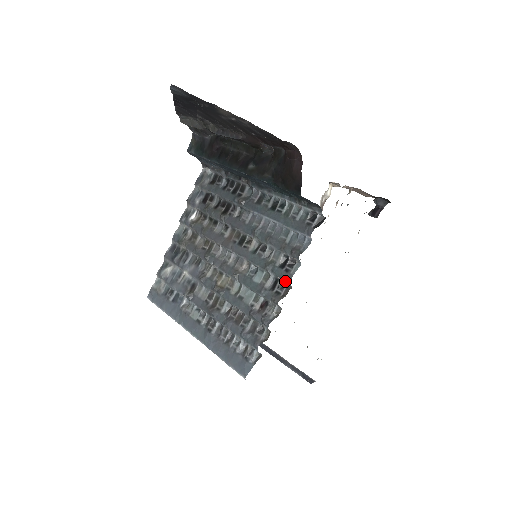
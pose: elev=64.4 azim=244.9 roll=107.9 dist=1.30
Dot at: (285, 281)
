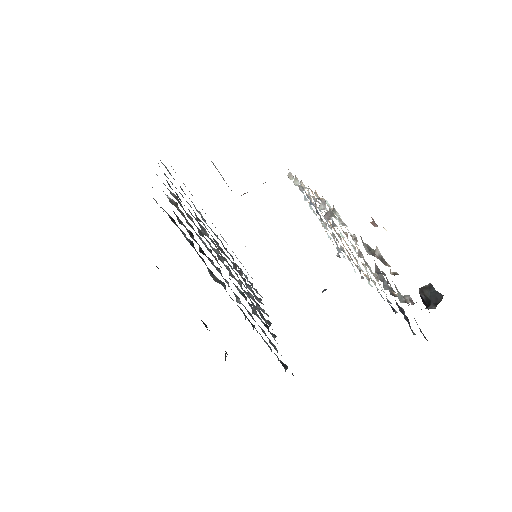
Dot at: occluded
